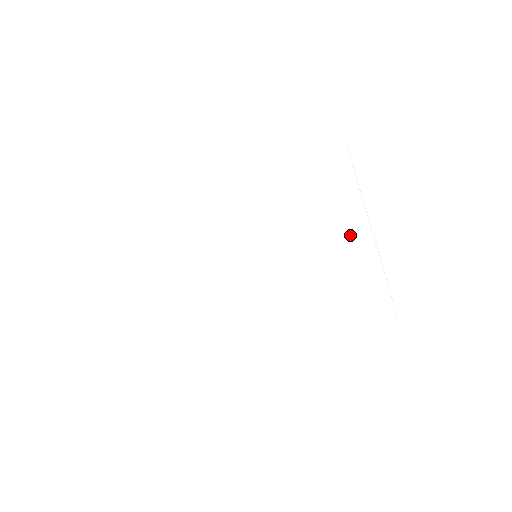
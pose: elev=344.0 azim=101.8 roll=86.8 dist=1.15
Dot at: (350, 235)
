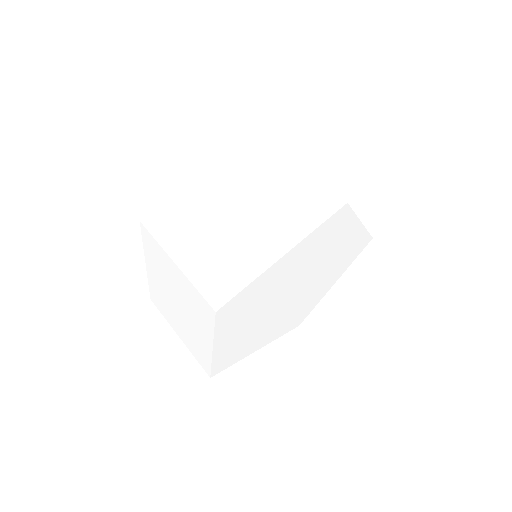
Dot at: (350, 232)
